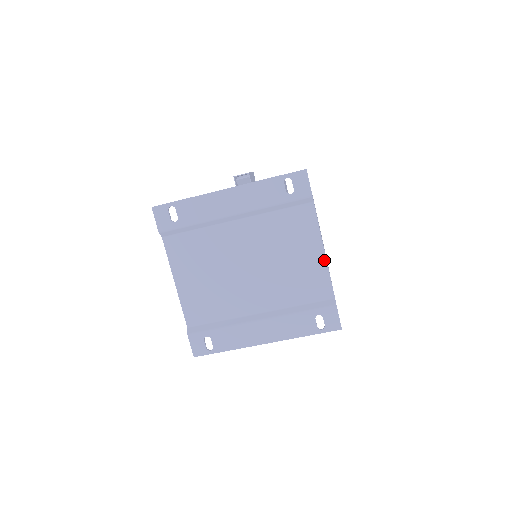
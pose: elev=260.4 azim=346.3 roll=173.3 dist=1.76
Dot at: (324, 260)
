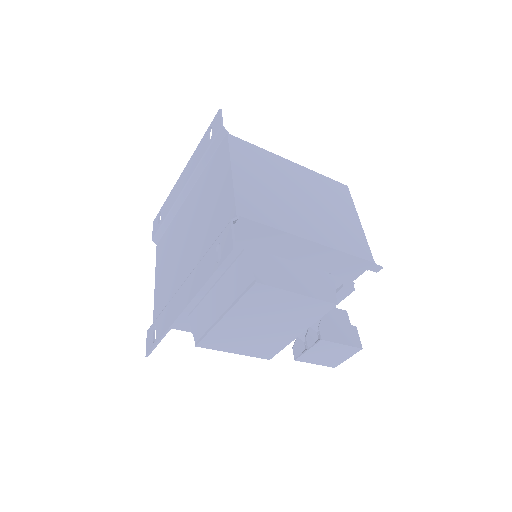
Dot at: (231, 180)
